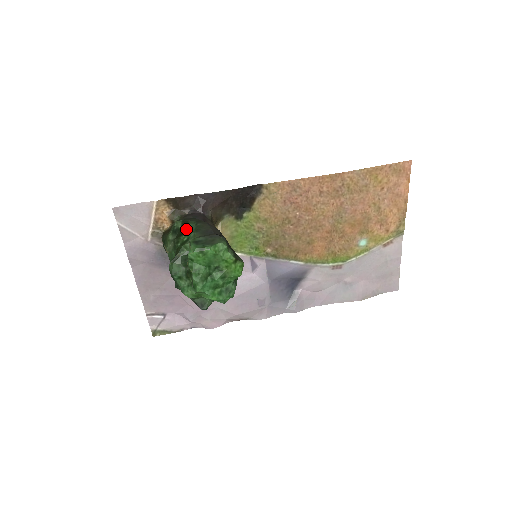
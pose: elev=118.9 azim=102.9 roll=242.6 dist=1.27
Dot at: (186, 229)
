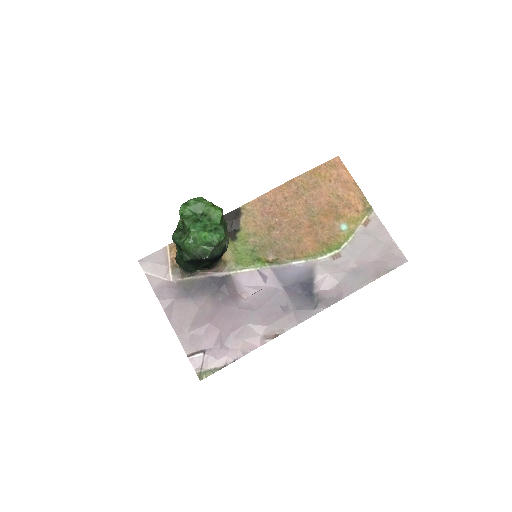
Dot at: occluded
